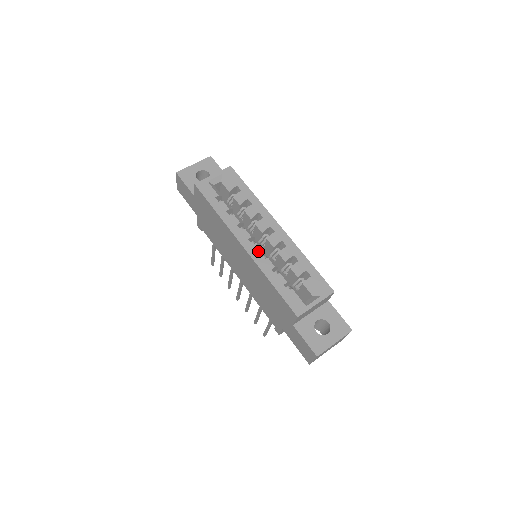
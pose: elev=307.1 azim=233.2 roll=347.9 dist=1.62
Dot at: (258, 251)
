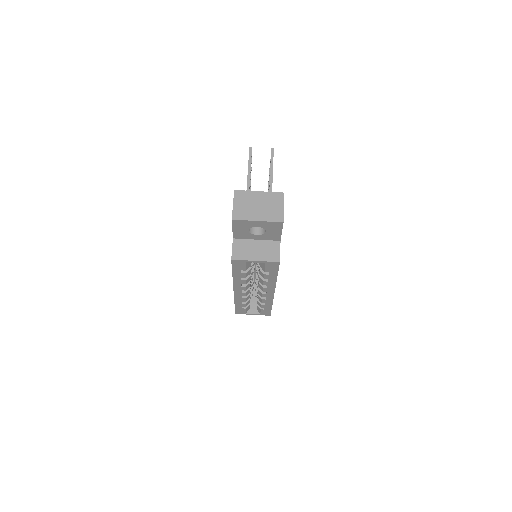
Dot at: (242, 295)
